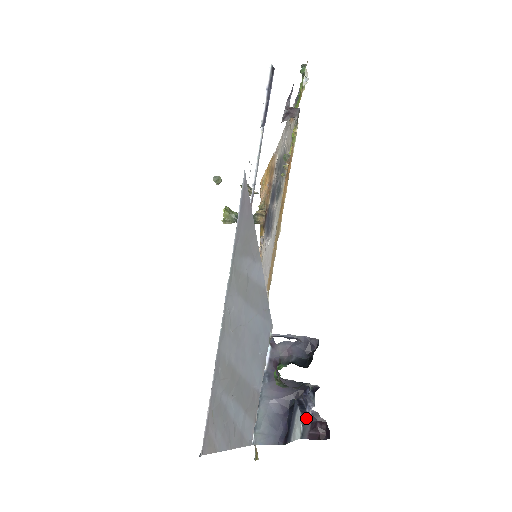
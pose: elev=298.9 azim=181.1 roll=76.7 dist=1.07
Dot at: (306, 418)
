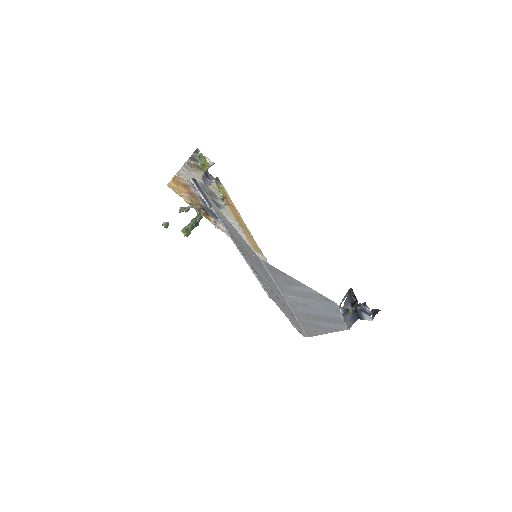
Dot at: occluded
